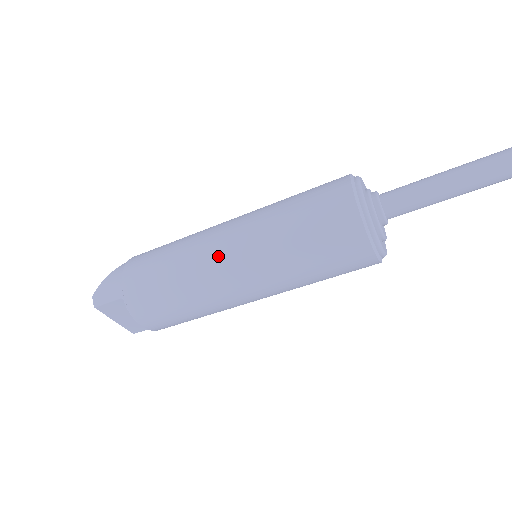
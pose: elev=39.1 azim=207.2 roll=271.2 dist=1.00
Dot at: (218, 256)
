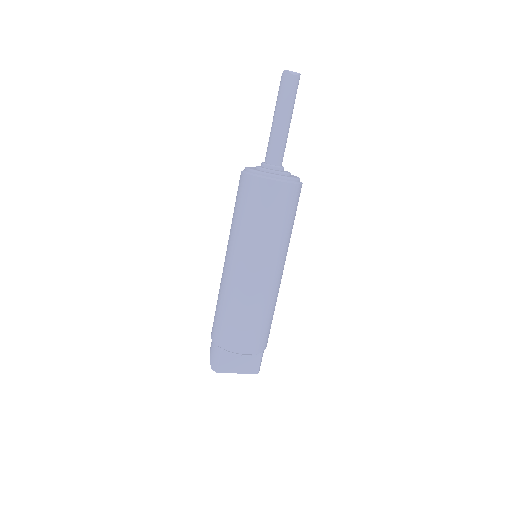
Dot at: (231, 271)
